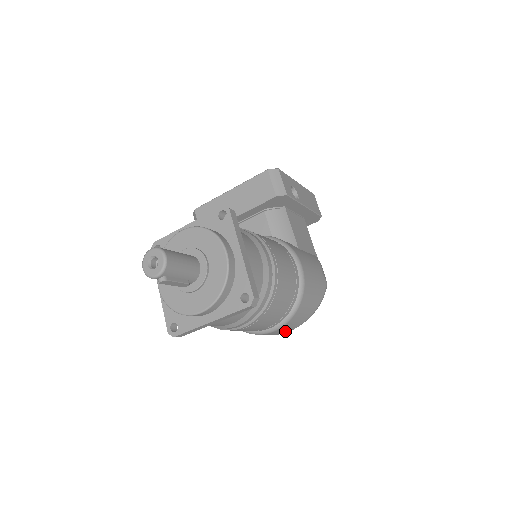
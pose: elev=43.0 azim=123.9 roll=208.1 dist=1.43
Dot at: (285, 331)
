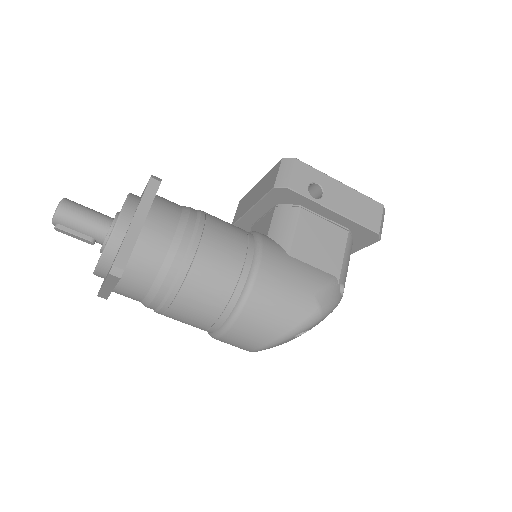
Dot at: (244, 347)
